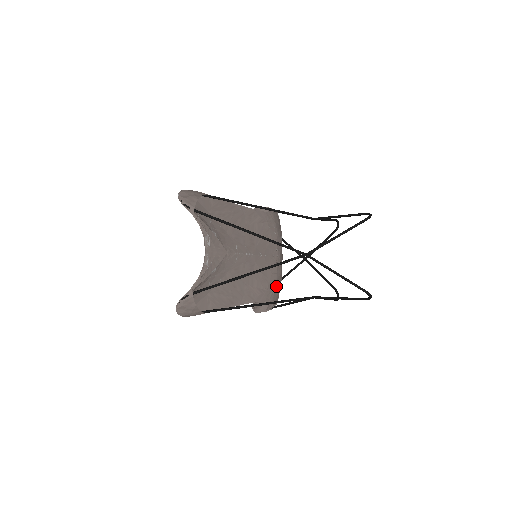
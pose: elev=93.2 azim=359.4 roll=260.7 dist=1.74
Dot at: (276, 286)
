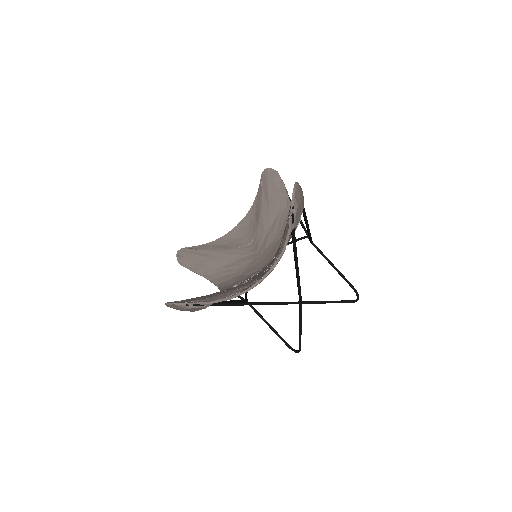
Dot at: occluded
